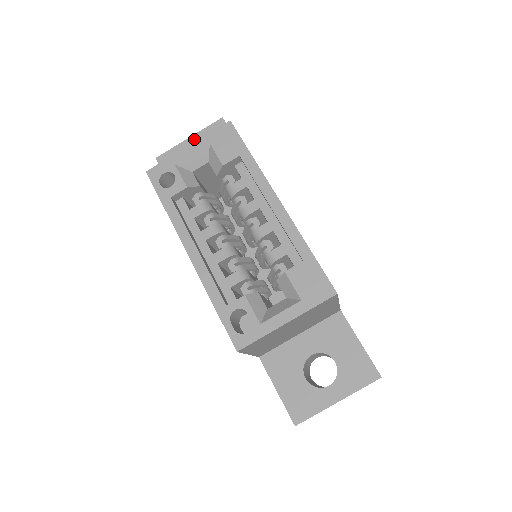
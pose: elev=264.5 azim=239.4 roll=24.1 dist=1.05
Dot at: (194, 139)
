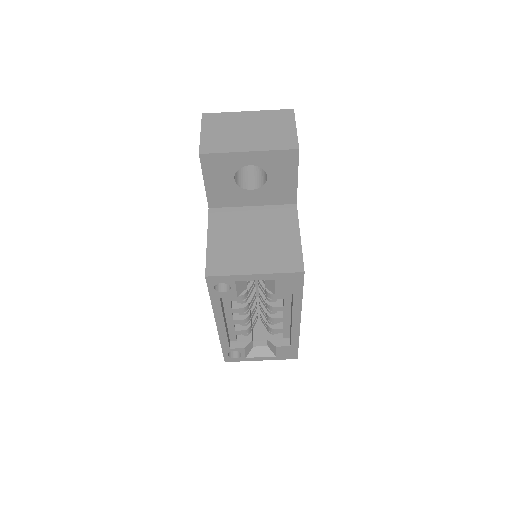
Dot at: (254, 156)
